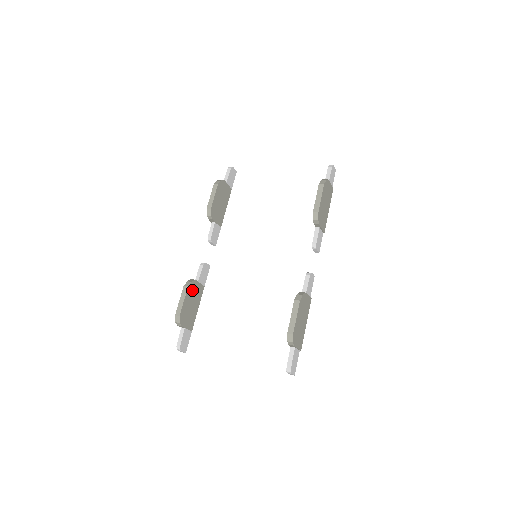
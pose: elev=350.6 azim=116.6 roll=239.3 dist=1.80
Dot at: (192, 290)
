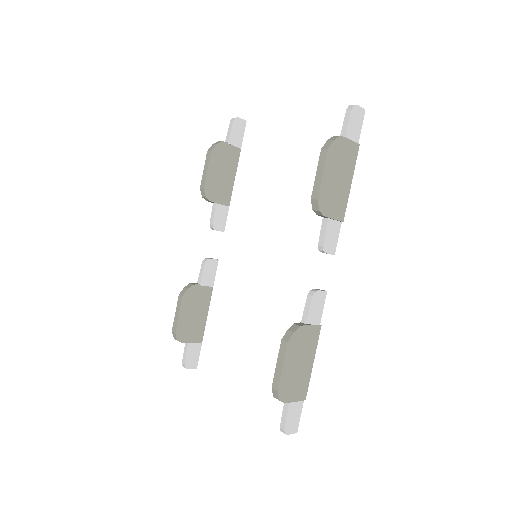
Dot at: (191, 298)
